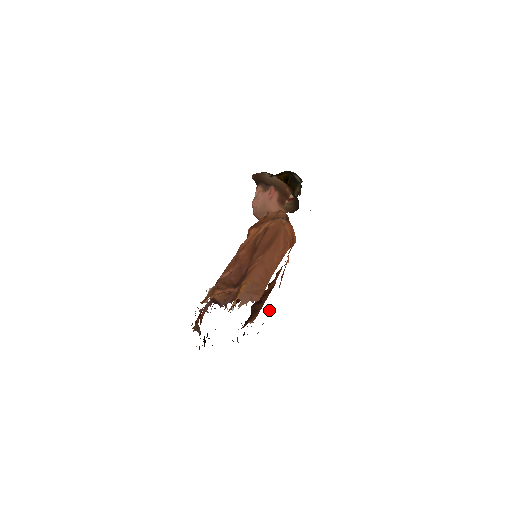
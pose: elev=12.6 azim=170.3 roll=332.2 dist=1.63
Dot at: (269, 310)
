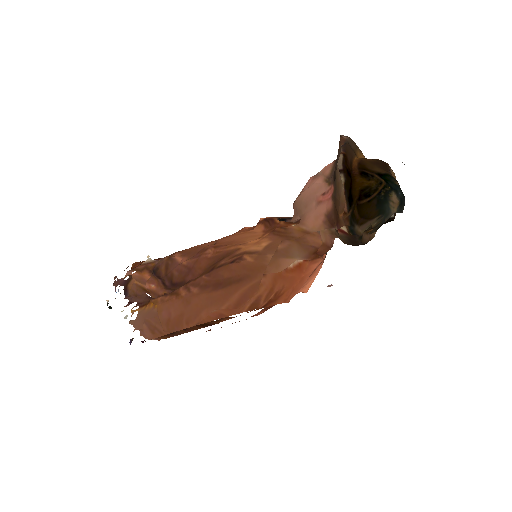
Dot at: occluded
